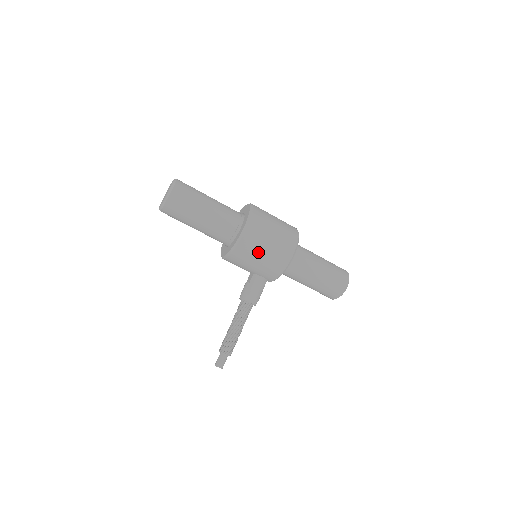
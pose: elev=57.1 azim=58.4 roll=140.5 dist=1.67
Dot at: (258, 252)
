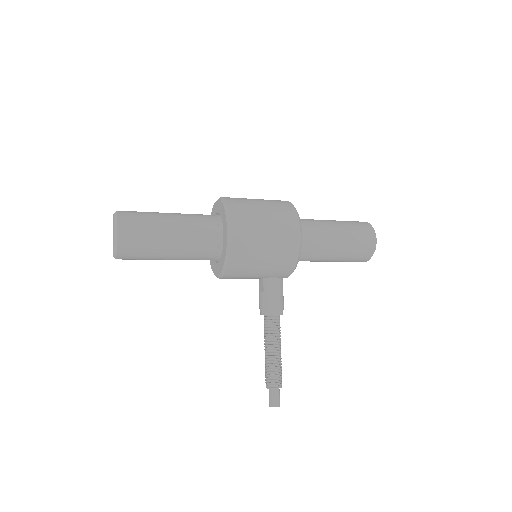
Dot at: (258, 252)
